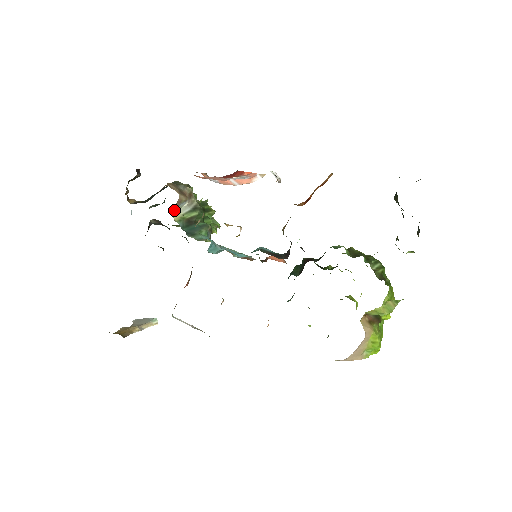
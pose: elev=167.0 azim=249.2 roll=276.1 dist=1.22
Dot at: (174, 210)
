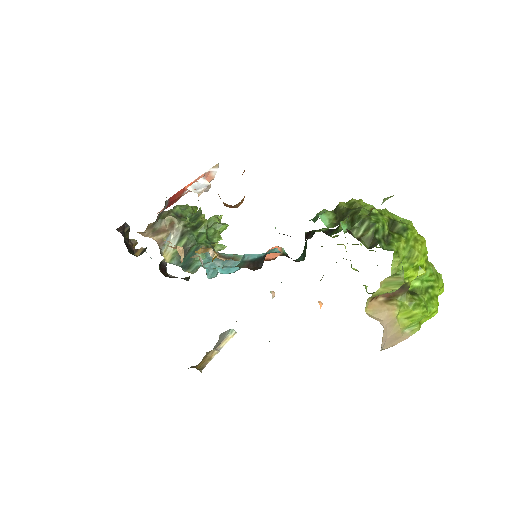
Dot at: (163, 251)
